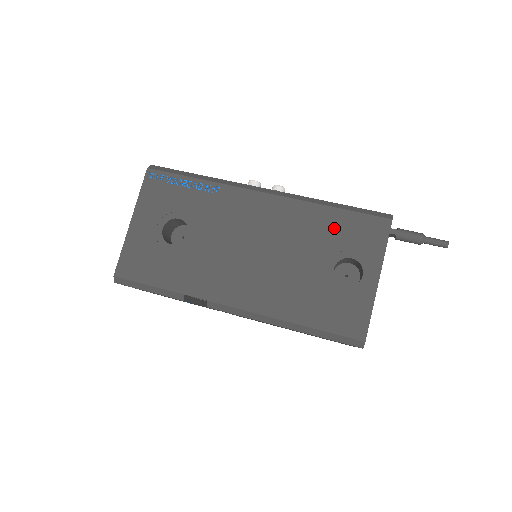
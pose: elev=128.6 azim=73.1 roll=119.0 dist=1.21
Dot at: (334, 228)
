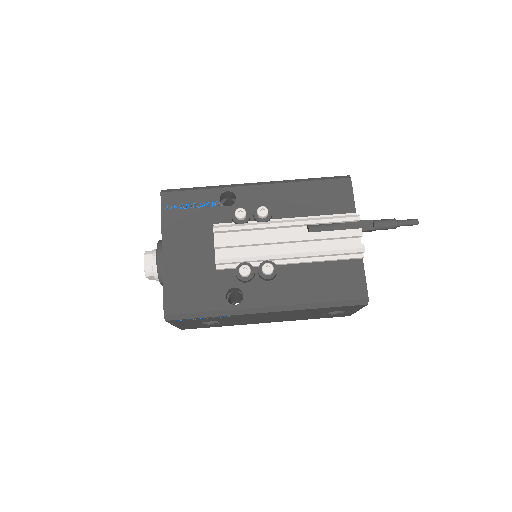
Dot at: (325, 310)
